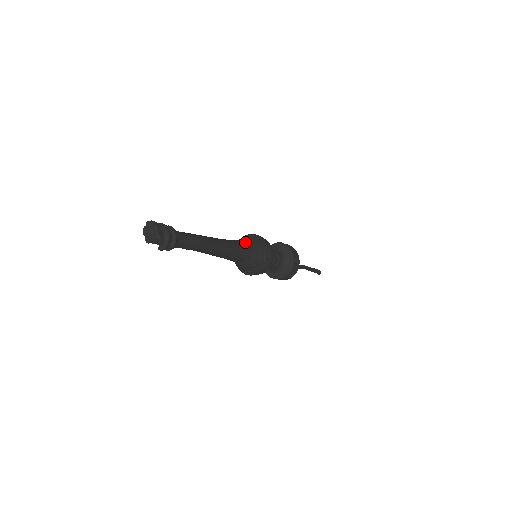
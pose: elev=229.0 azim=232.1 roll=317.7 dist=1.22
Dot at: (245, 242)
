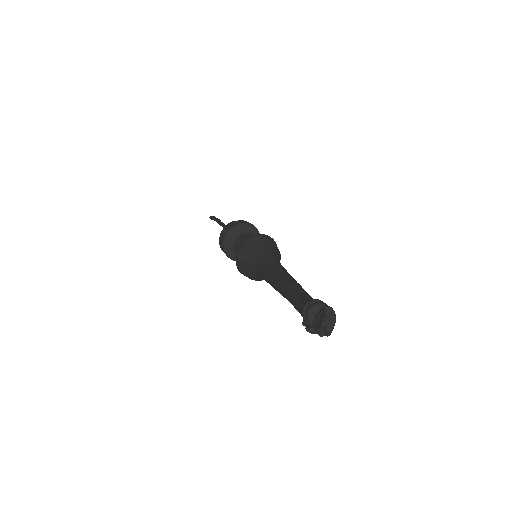
Dot at: occluded
